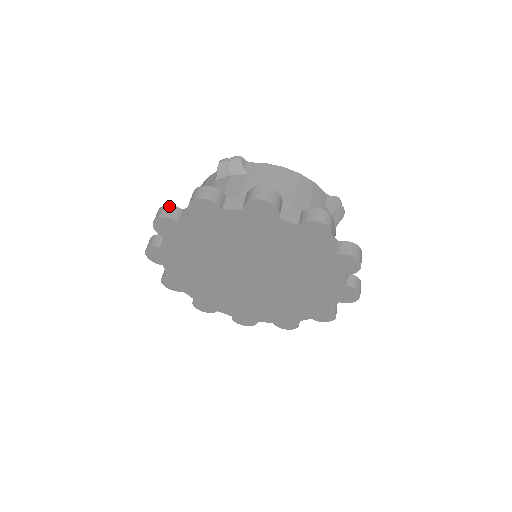
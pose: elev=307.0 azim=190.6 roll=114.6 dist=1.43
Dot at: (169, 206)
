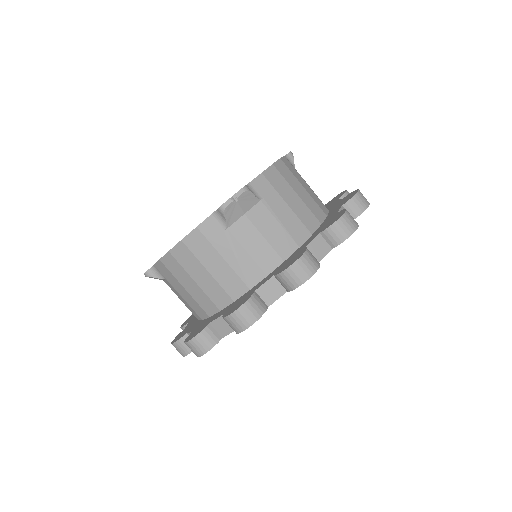
Dot at: (249, 302)
